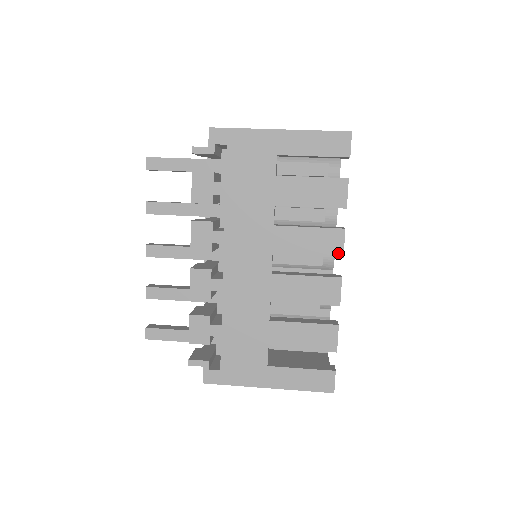
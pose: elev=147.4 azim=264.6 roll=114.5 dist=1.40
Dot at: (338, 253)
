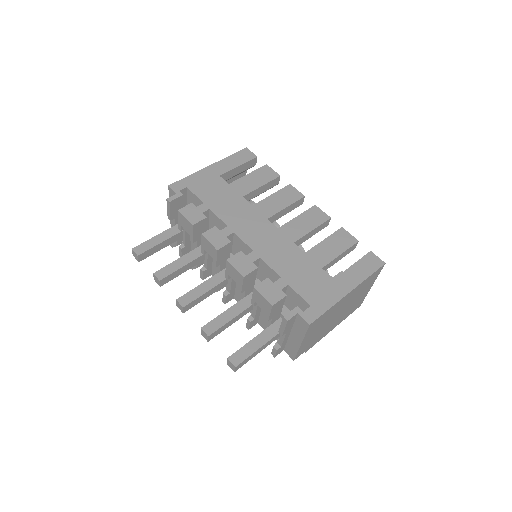
Dot at: (300, 196)
